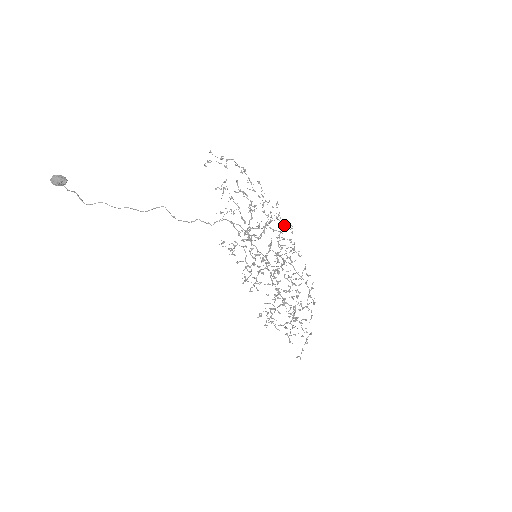
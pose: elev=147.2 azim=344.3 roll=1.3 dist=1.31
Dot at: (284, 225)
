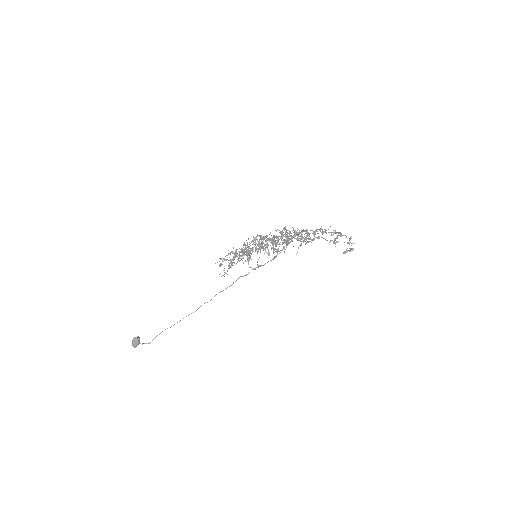
Dot at: occluded
